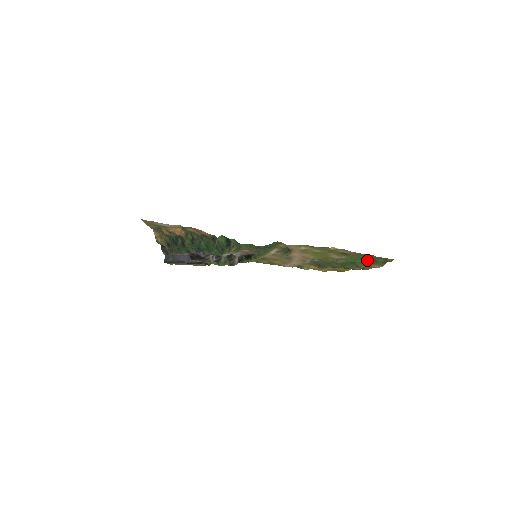
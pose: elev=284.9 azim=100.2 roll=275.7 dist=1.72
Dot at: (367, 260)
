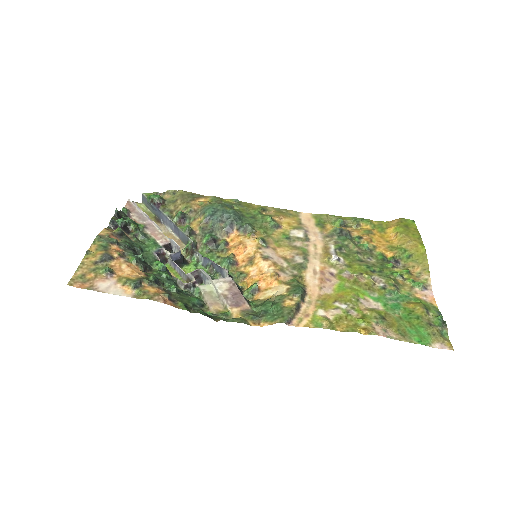
Dot at: (416, 303)
